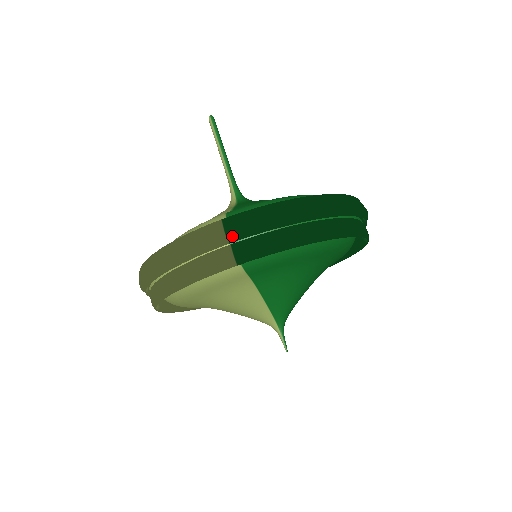
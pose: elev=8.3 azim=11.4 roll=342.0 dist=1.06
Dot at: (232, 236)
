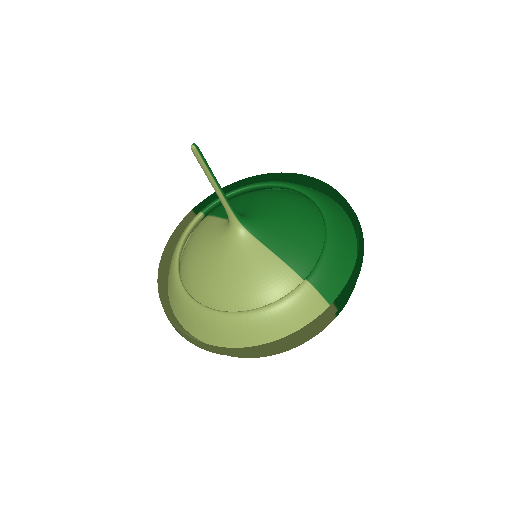
Dot at: occluded
